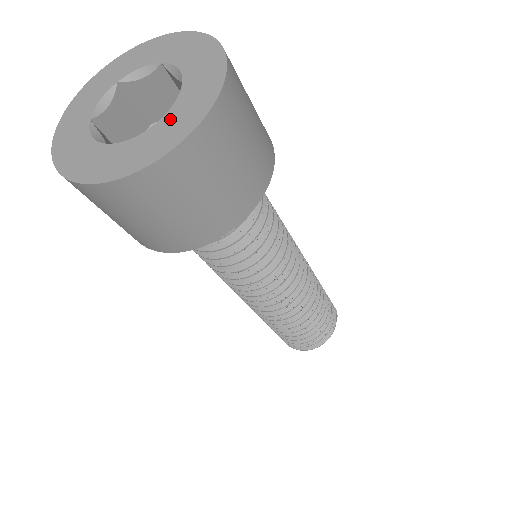
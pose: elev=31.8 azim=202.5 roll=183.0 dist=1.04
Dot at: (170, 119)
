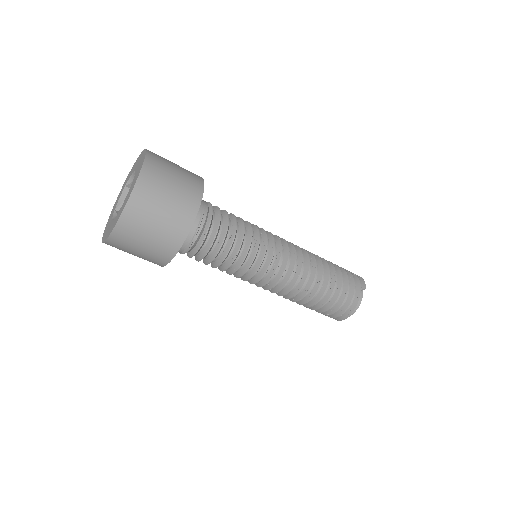
Dot at: (125, 201)
